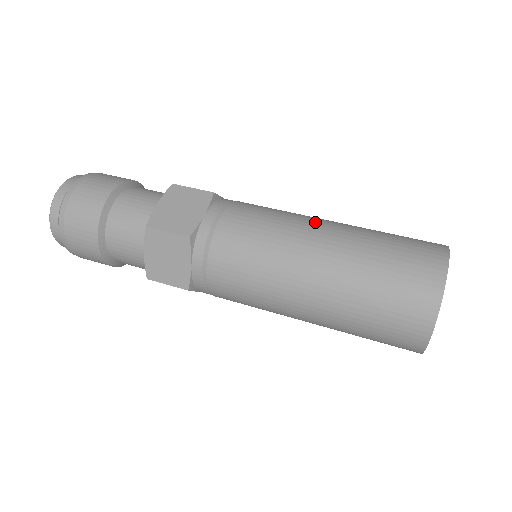
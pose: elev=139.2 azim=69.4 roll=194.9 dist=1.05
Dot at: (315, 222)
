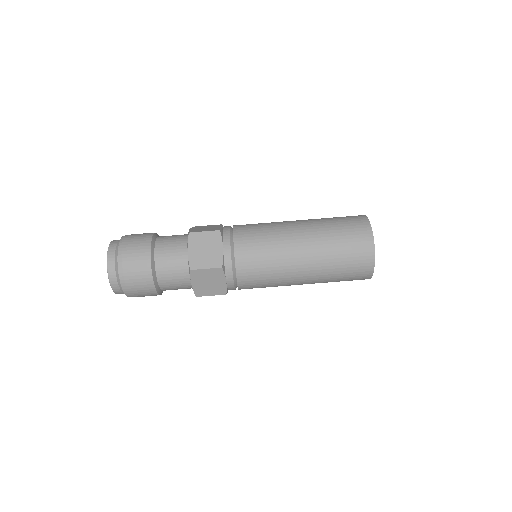
Dot at: (294, 262)
